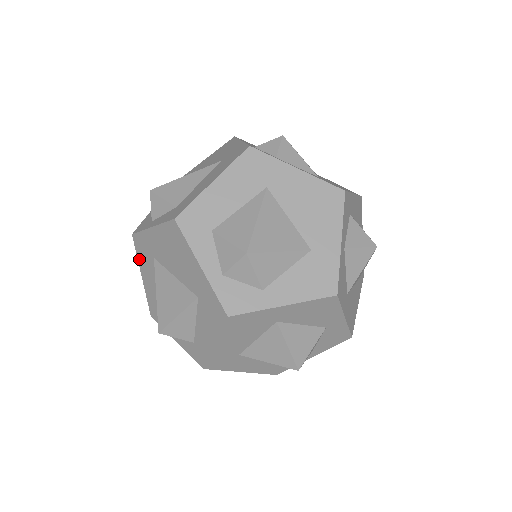
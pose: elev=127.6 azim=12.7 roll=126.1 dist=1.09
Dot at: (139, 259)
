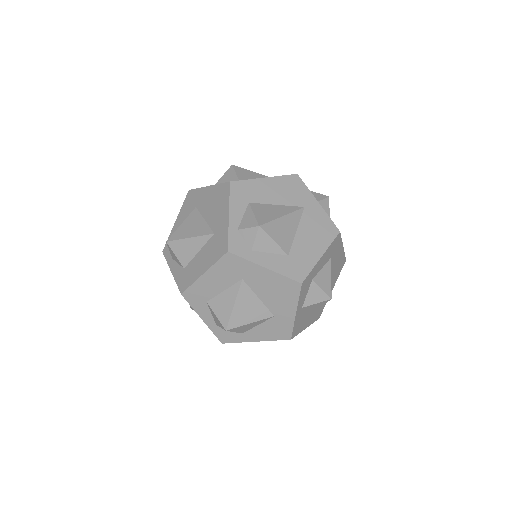
Dot at: occluded
